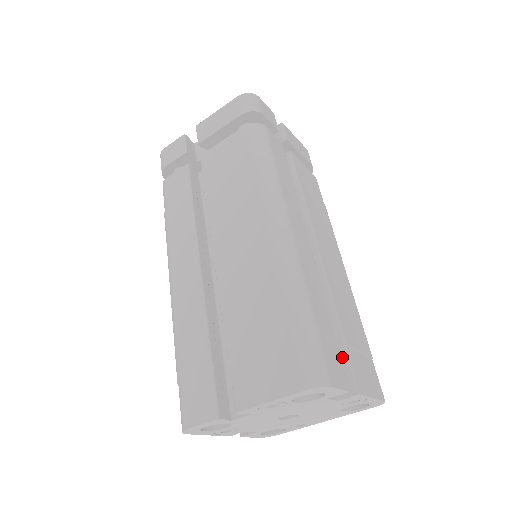
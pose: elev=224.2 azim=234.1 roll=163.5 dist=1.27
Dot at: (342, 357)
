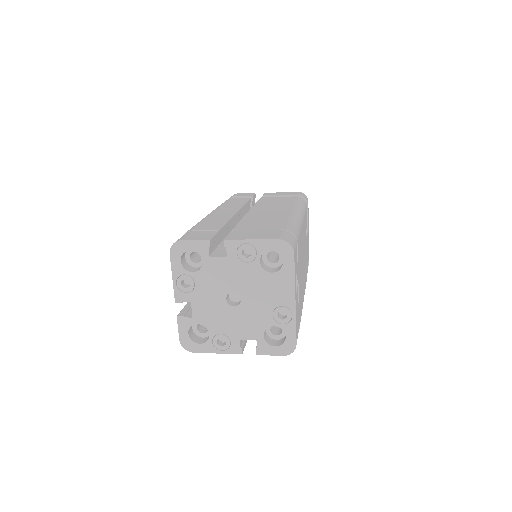
Dot at: occluded
